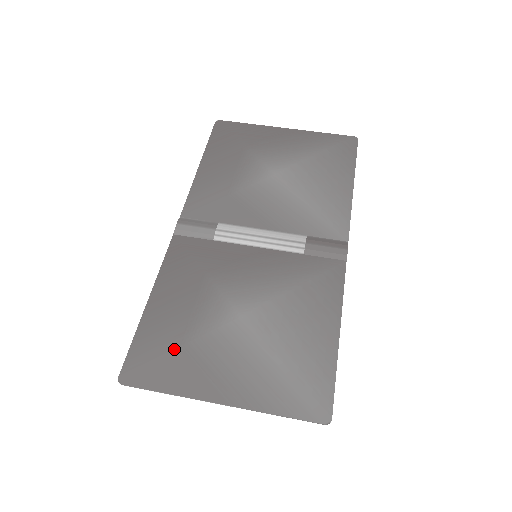
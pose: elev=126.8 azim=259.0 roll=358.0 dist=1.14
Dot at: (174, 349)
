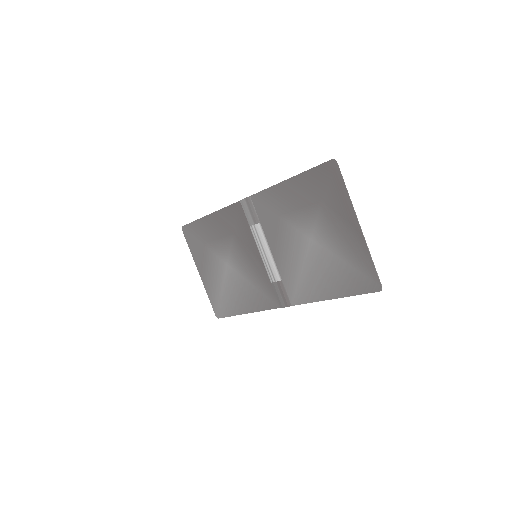
Dot at: (201, 242)
